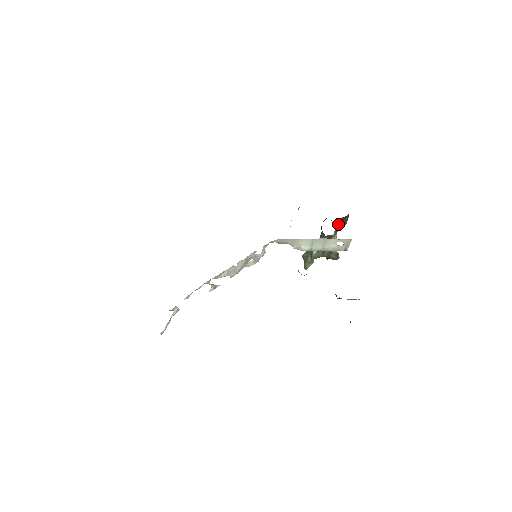
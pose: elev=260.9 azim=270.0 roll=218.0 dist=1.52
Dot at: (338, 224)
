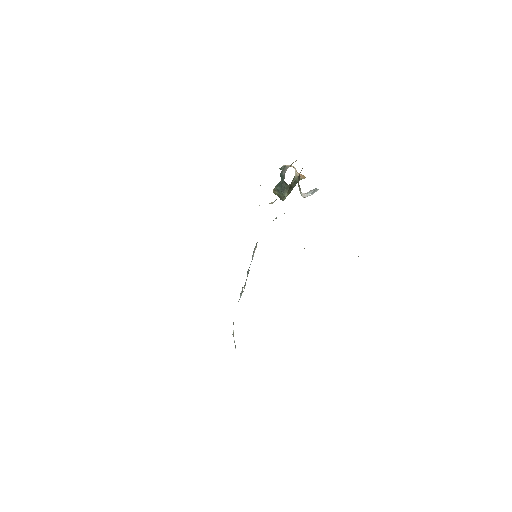
Dot at: (298, 180)
